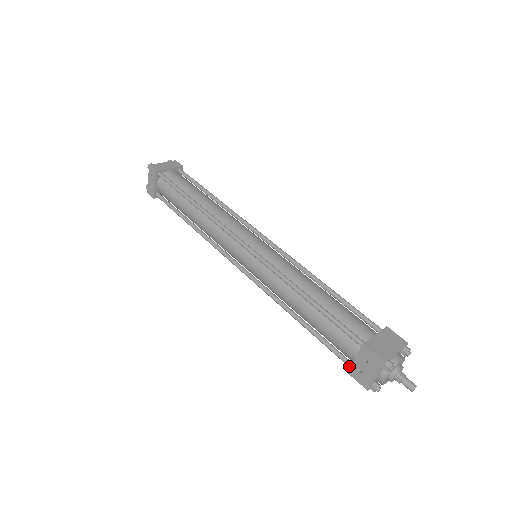
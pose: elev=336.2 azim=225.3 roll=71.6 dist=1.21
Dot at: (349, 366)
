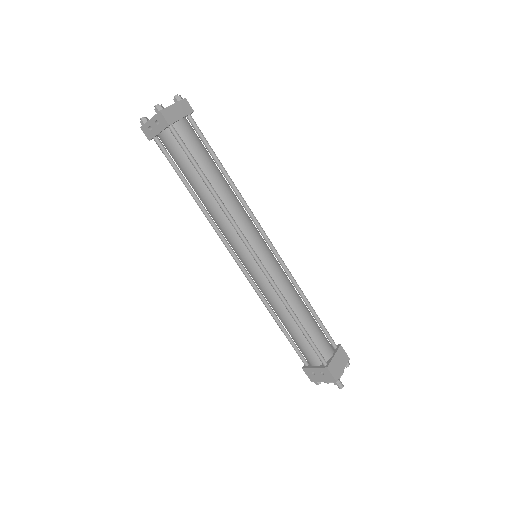
Dot at: (305, 365)
